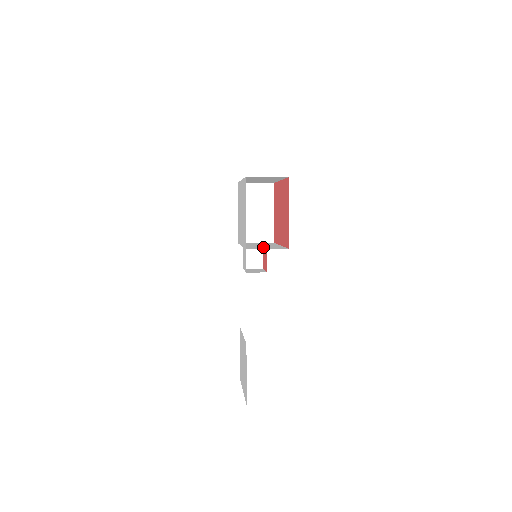
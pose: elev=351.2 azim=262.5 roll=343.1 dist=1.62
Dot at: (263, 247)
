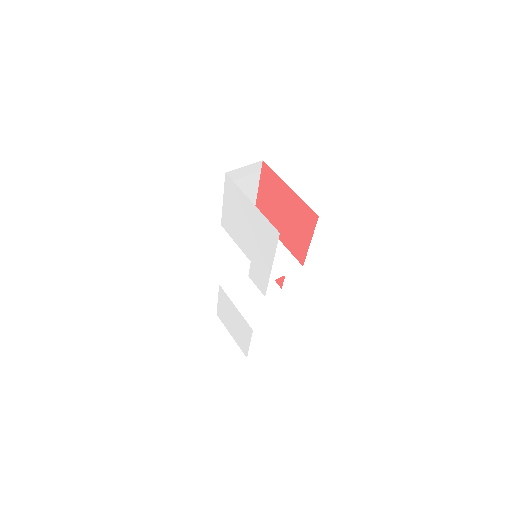
Dot at: (273, 261)
